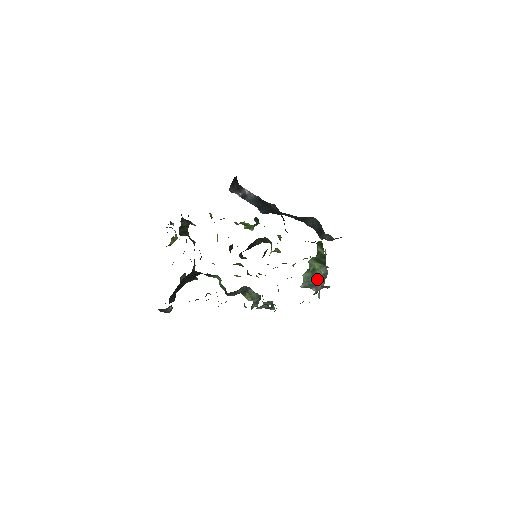
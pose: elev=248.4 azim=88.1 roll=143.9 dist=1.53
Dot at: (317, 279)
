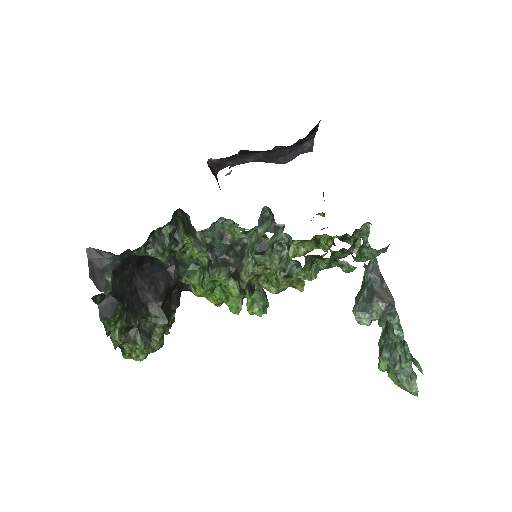
Dot at: (366, 274)
